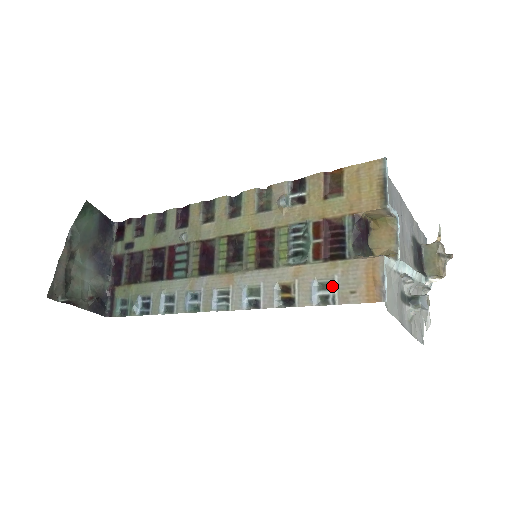
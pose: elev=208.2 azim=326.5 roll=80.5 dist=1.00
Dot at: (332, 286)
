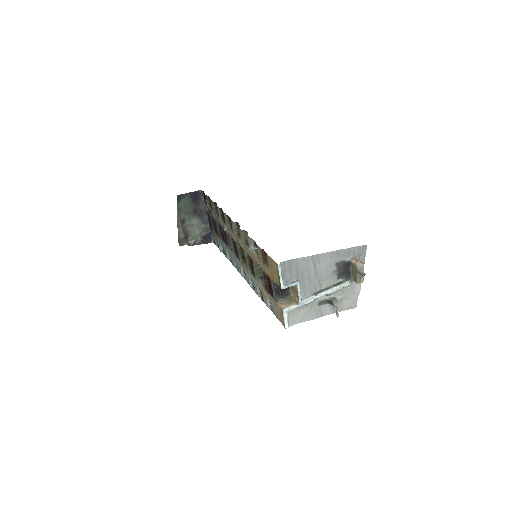
Dot at: (272, 306)
